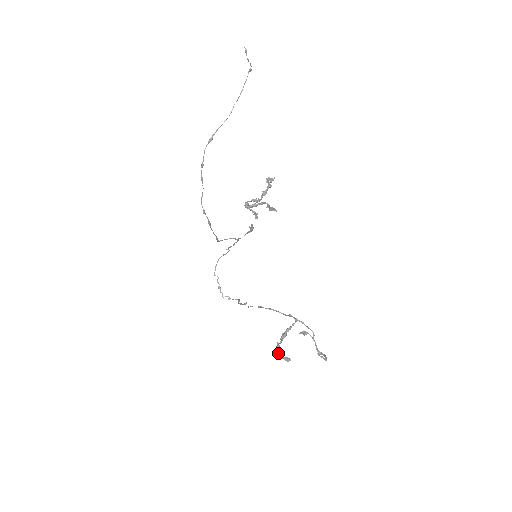
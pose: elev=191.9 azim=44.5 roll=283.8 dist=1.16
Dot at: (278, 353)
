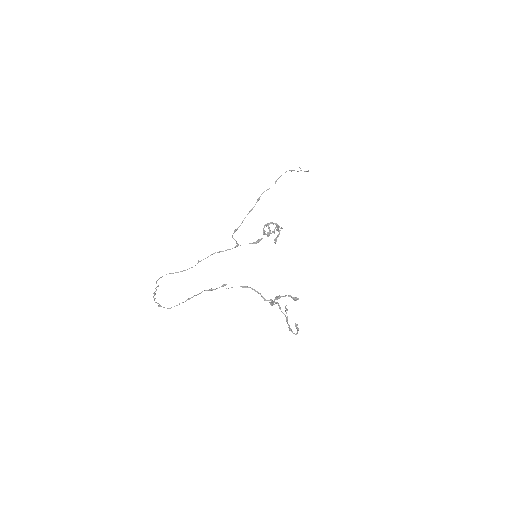
Dot at: (286, 295)
